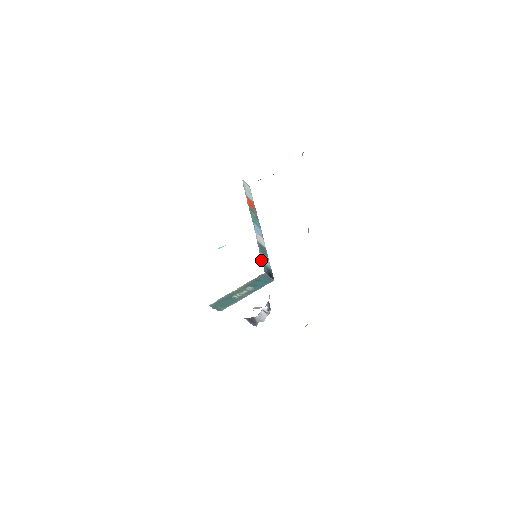
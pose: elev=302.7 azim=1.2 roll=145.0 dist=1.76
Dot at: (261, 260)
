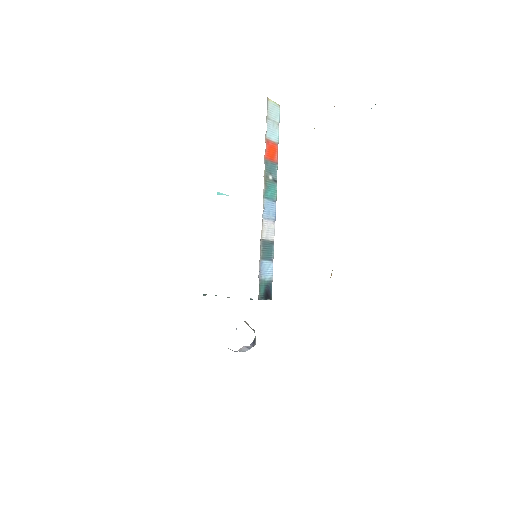
Dot at: (258, 277)
